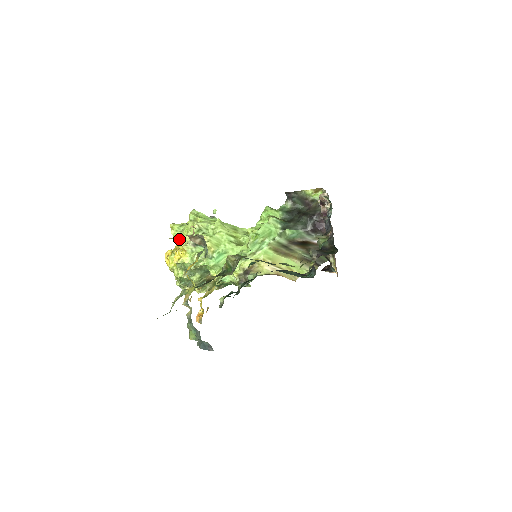
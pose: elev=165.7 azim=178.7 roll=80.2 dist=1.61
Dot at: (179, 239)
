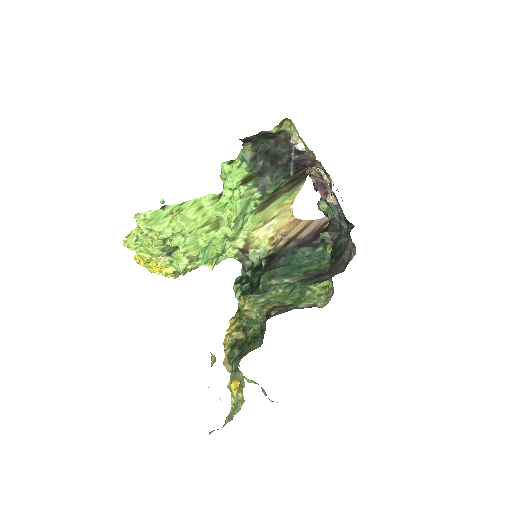
Dot at: occluded
